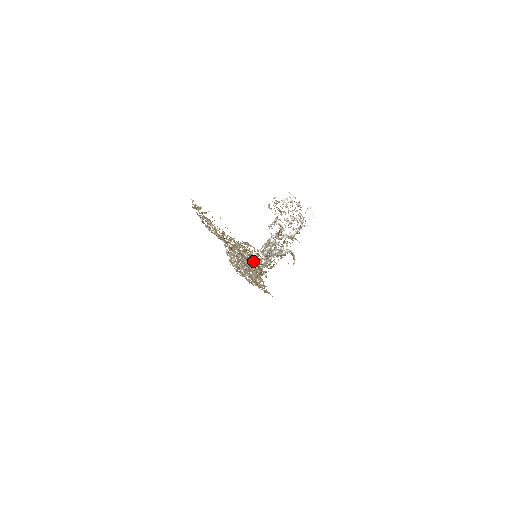
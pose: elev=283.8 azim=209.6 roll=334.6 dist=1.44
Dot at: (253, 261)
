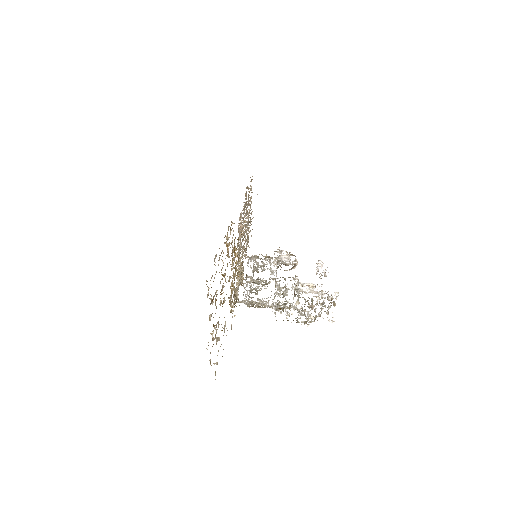
Dot at: occluded
